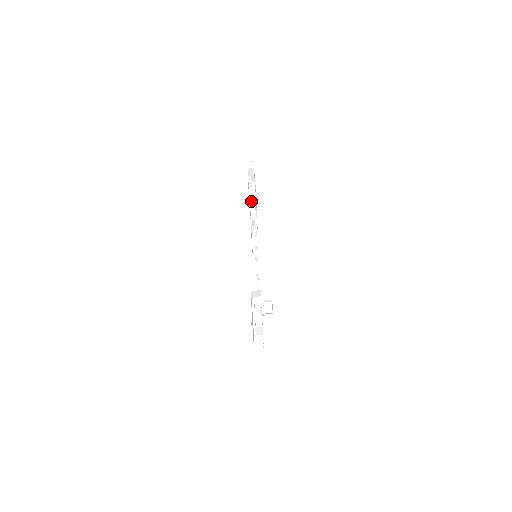
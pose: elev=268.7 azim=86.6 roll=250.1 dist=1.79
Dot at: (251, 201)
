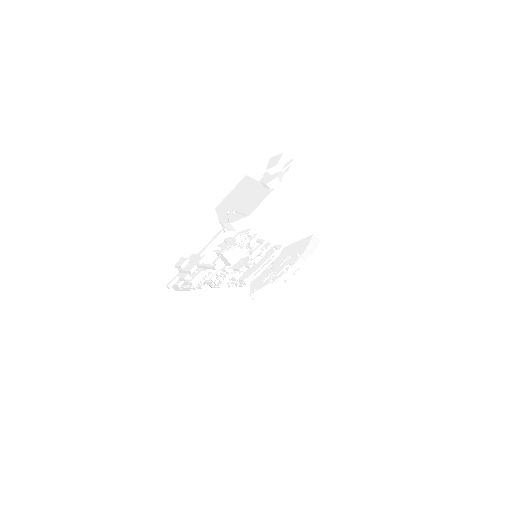
Dot at: (264, 288)
